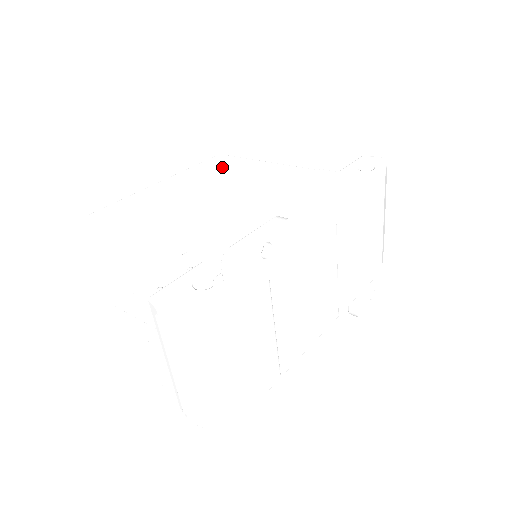
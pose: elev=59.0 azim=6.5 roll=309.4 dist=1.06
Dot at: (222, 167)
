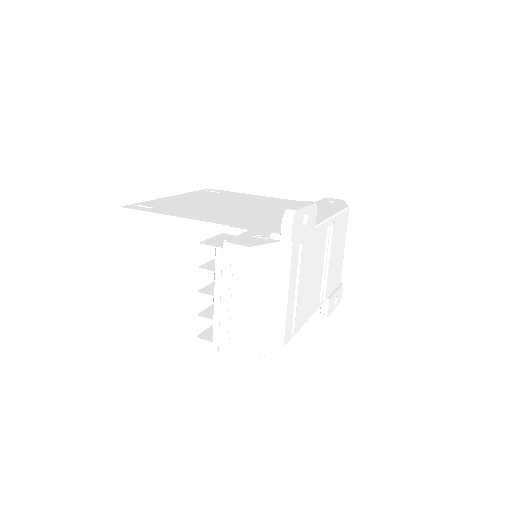
Dot at: (217, 194)
